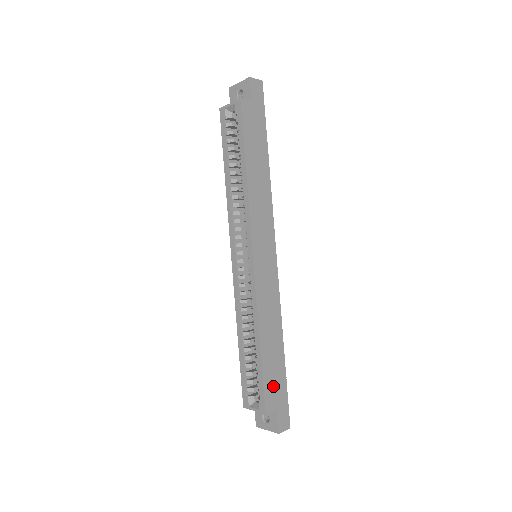
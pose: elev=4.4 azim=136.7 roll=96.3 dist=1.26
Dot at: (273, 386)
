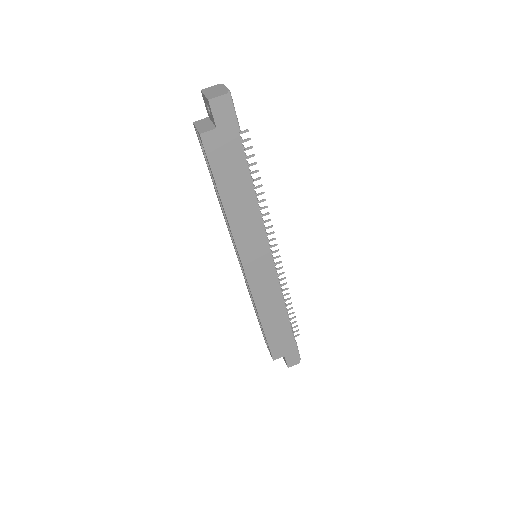
Dot at: (279, 345)
